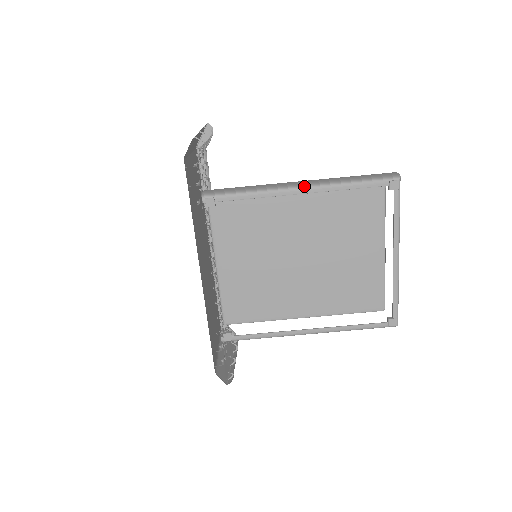
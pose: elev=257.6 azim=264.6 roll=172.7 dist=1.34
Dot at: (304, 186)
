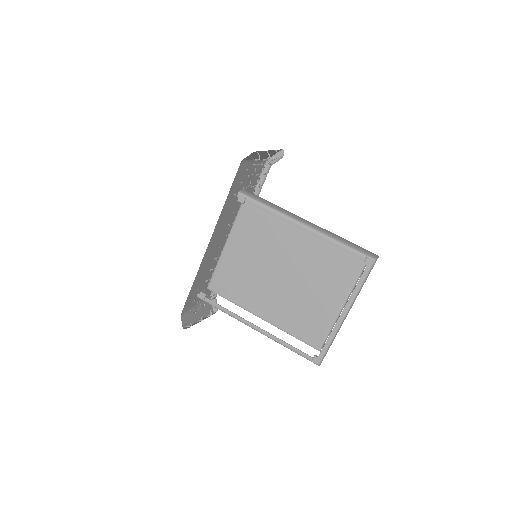
Dot at: (308, 225)
